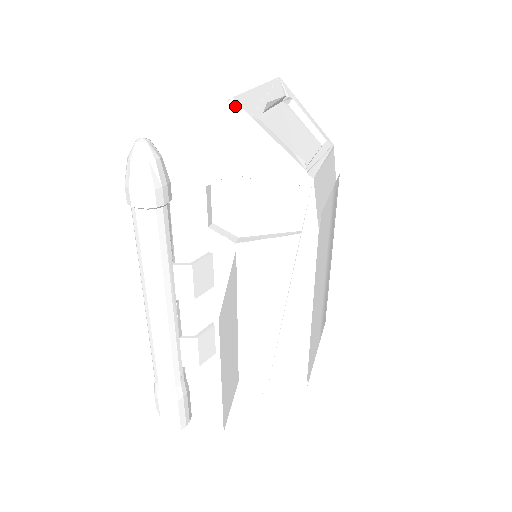
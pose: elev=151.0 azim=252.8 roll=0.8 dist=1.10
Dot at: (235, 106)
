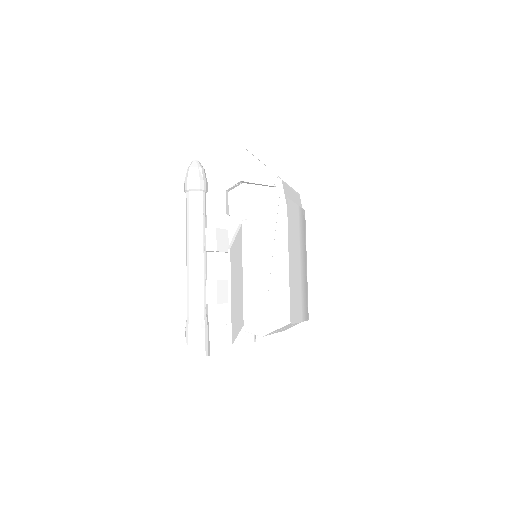
Dot at: (241, 147)
